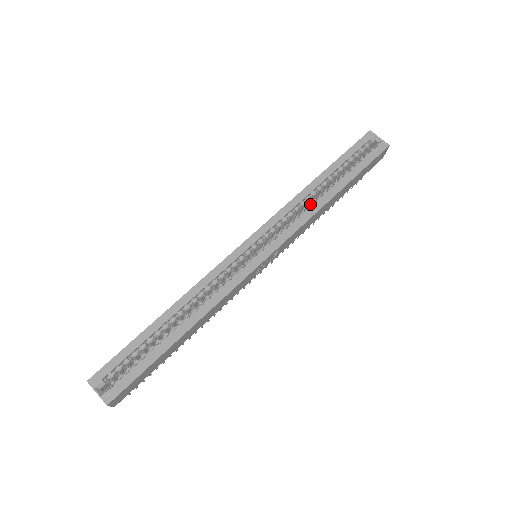
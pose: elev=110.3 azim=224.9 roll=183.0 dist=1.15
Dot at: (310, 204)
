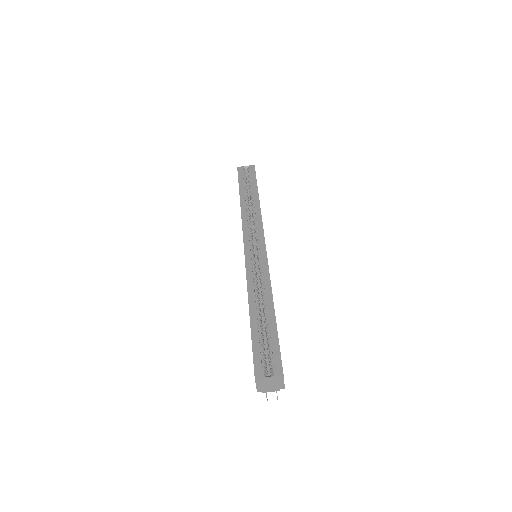
Dot at: (252, 212)
